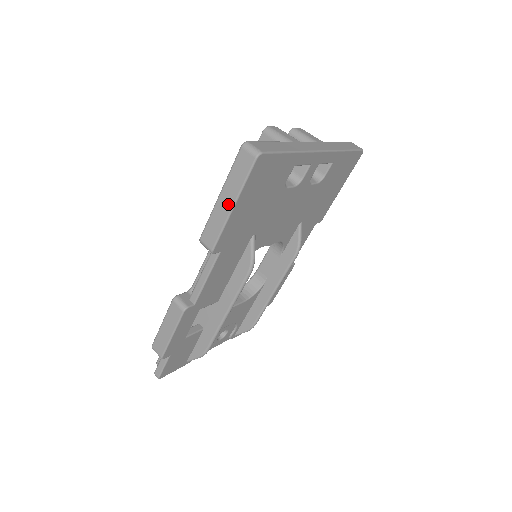
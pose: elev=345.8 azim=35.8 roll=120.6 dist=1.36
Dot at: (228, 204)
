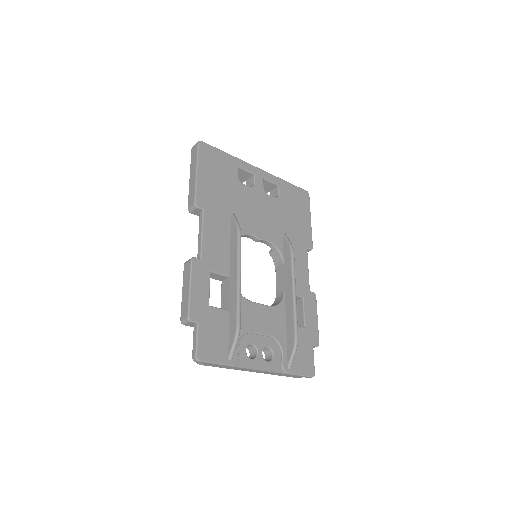
Dot at: (194, 174)
